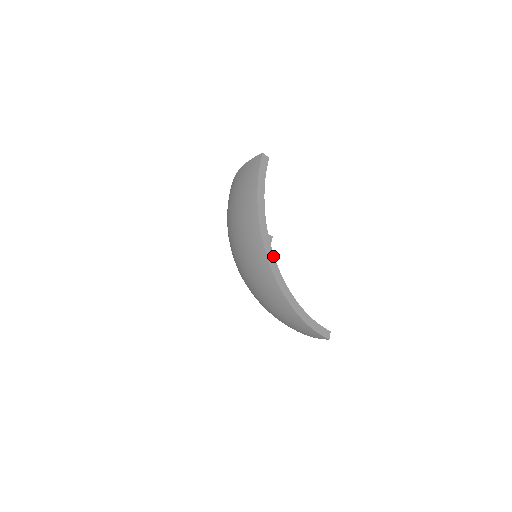
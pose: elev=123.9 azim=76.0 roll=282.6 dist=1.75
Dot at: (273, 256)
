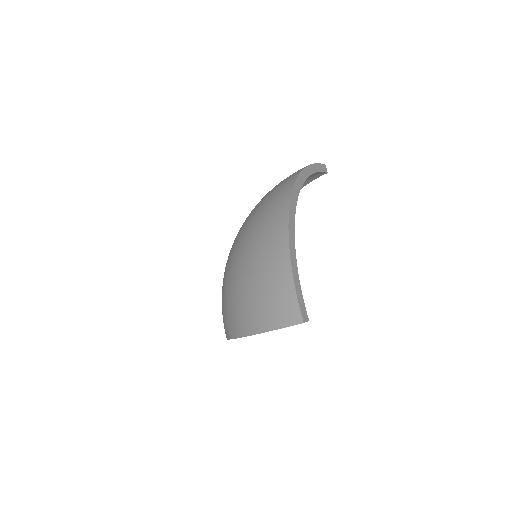
Dot at: (297, 198)
